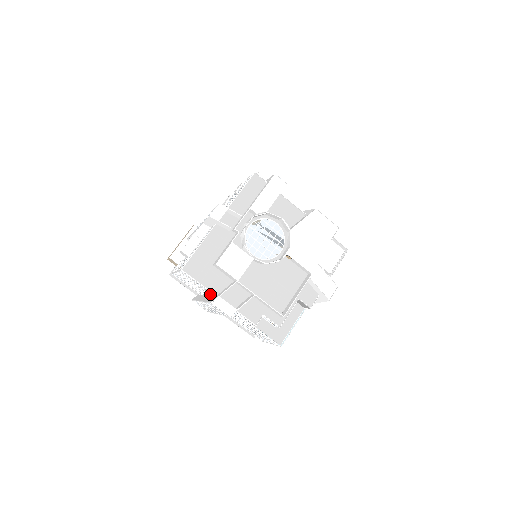
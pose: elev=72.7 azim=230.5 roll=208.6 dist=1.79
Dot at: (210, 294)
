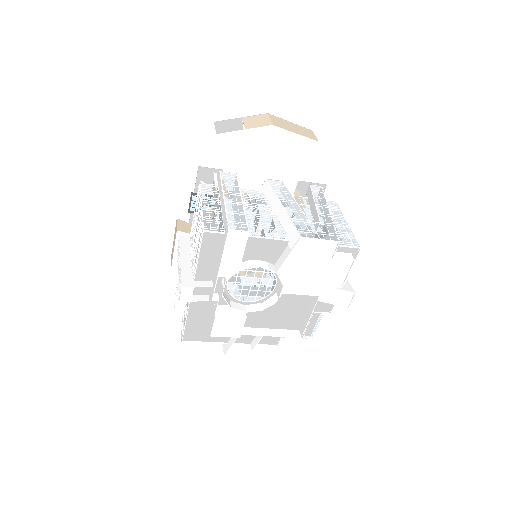
Dot at: occluded
